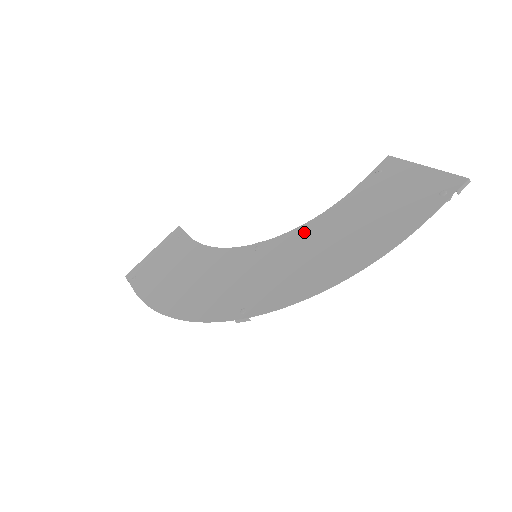
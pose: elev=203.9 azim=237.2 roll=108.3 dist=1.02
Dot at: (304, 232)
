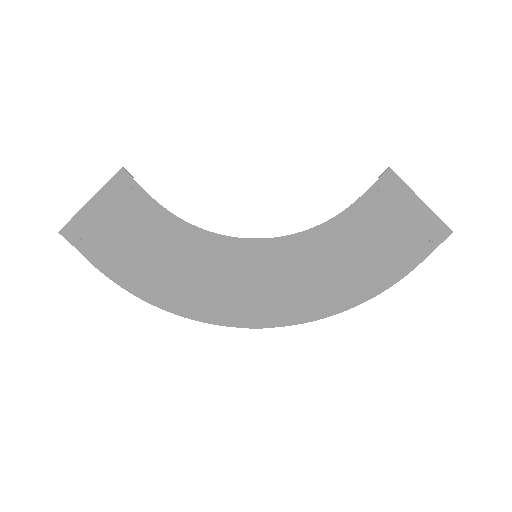
Dot at: (308, 242)
